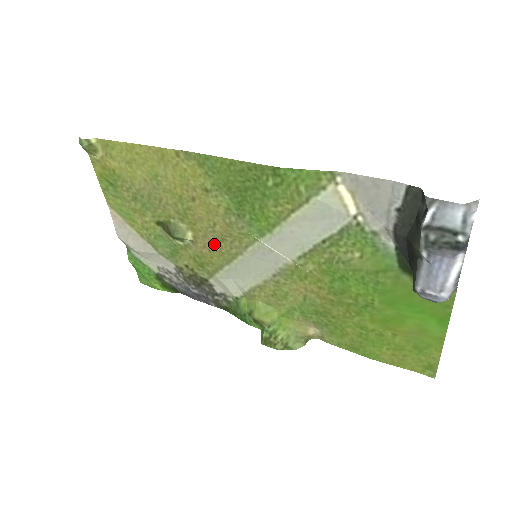
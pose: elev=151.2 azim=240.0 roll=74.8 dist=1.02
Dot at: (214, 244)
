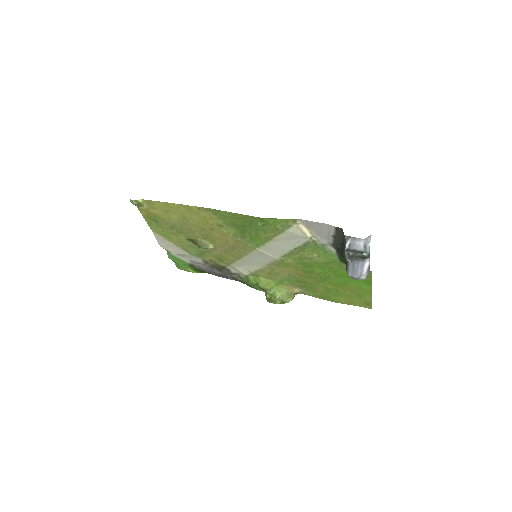
Dot at: (228, 250)
